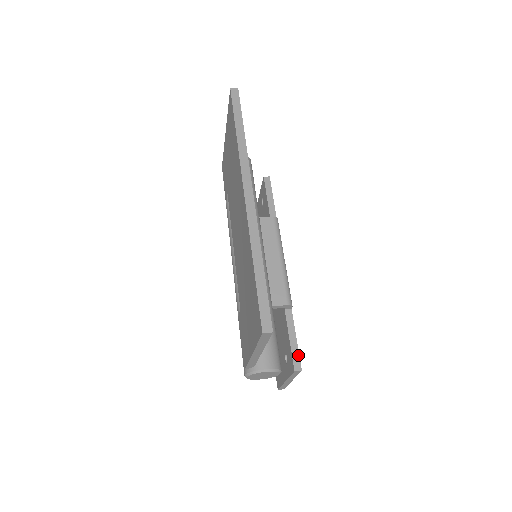
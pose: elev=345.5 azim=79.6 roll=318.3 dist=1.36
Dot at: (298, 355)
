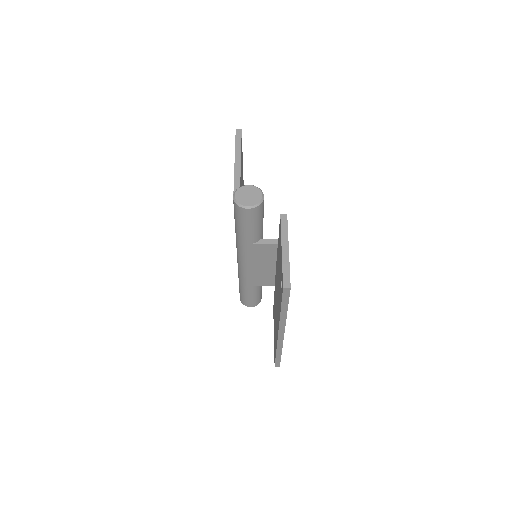
Dot at: occluded
